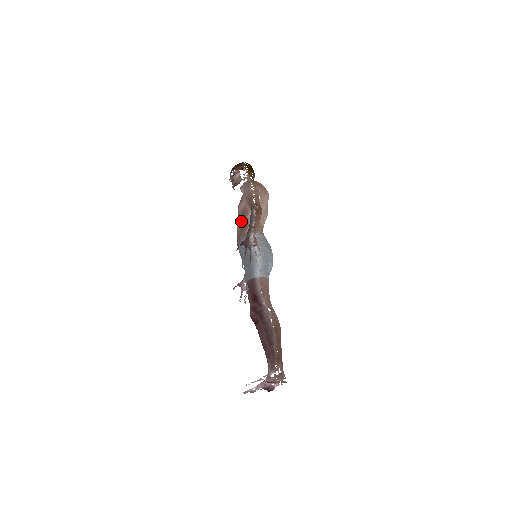
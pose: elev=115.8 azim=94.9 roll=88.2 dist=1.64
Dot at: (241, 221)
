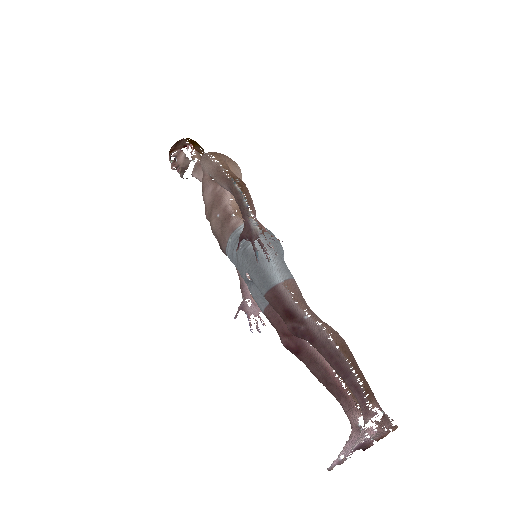
Dot at: (216, 213)
